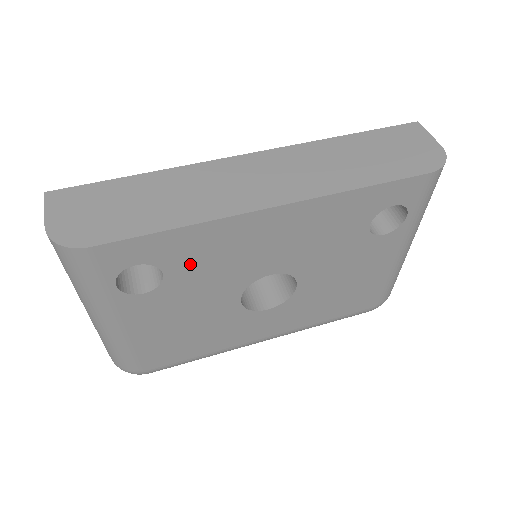
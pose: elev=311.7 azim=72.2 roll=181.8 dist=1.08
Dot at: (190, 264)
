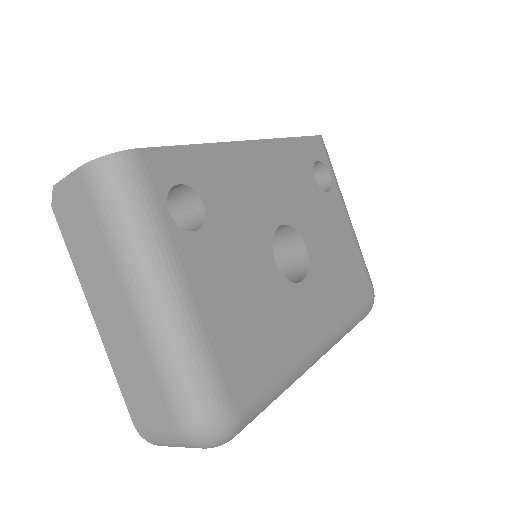
Dot at: (220, 195)
